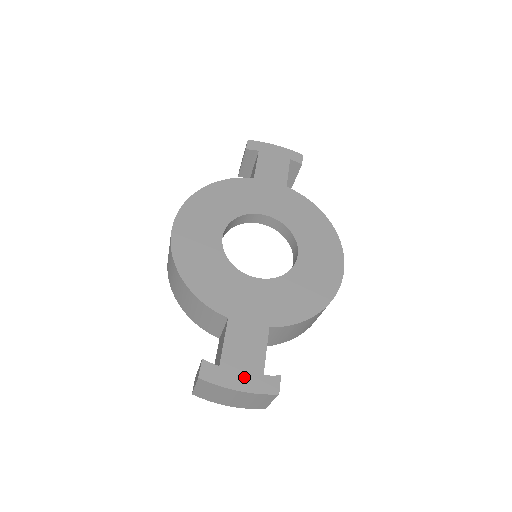
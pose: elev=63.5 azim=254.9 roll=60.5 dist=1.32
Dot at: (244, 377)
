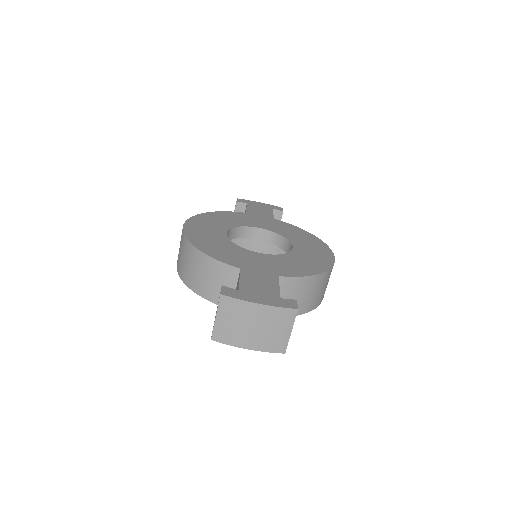
Dot at: (263, 297)
